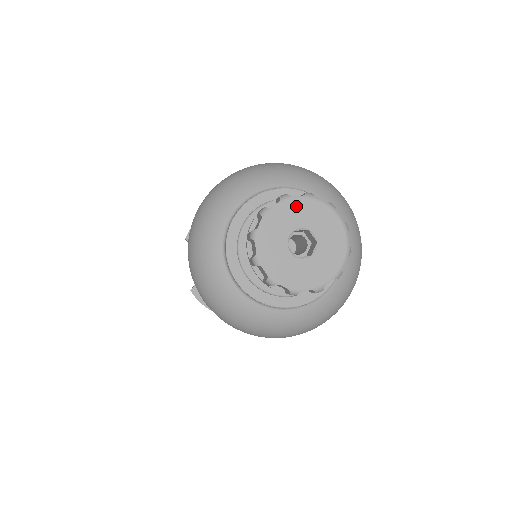
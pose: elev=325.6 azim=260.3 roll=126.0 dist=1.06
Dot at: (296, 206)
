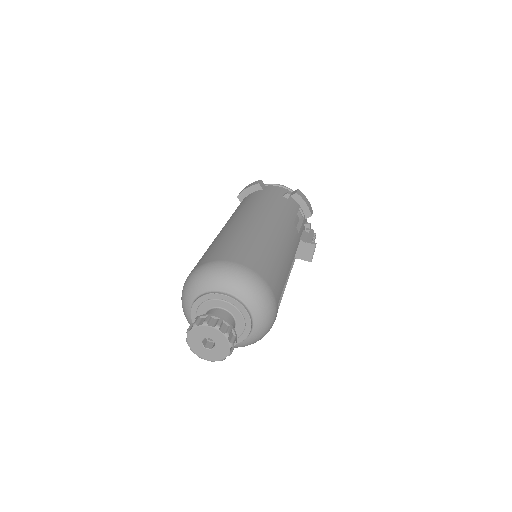
Dot at: (209, 330)
